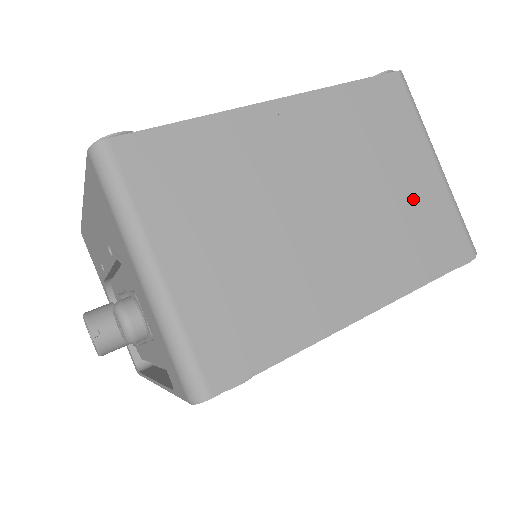
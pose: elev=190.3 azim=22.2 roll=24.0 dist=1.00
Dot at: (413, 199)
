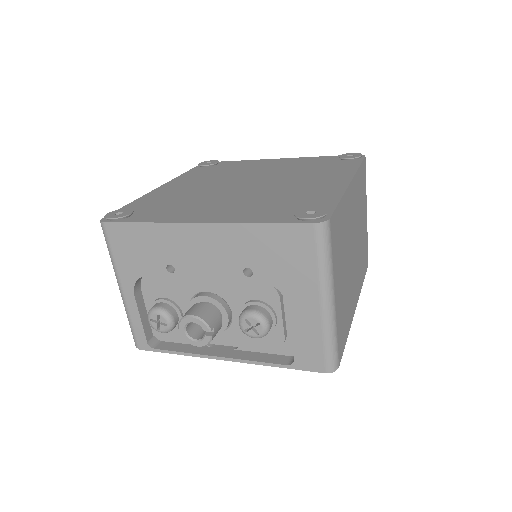
Dot at: (364, 236)
